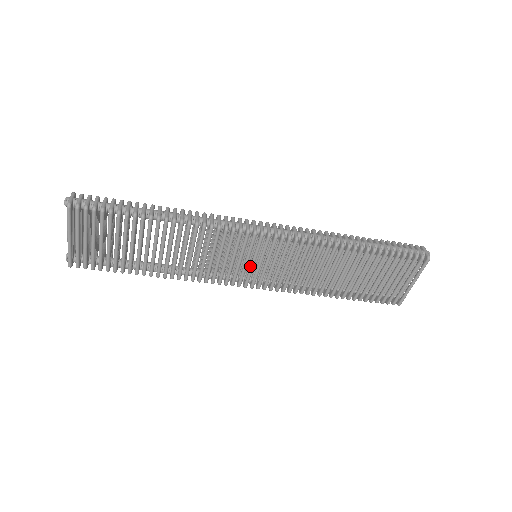
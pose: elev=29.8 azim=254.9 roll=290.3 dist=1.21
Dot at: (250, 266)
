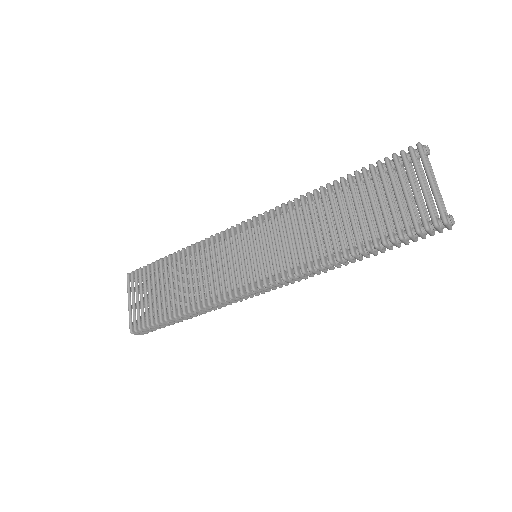
Dot at: (247, 261)
